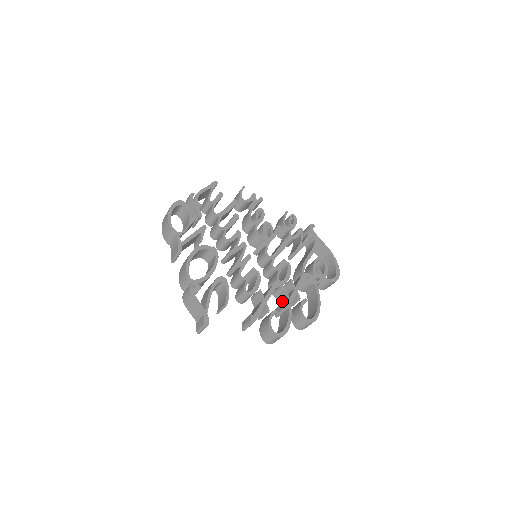
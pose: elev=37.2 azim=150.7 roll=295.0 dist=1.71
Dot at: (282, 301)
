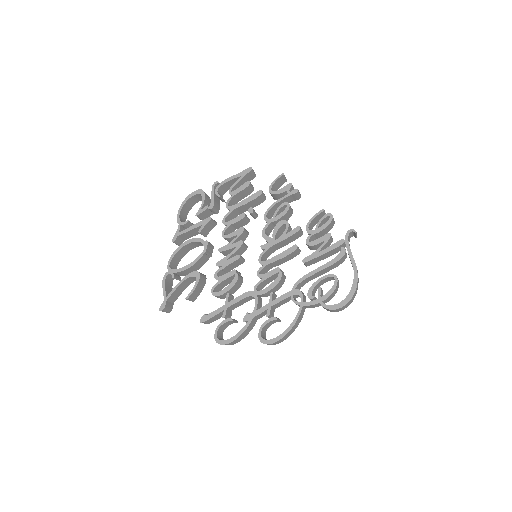
Dot at: occluded
